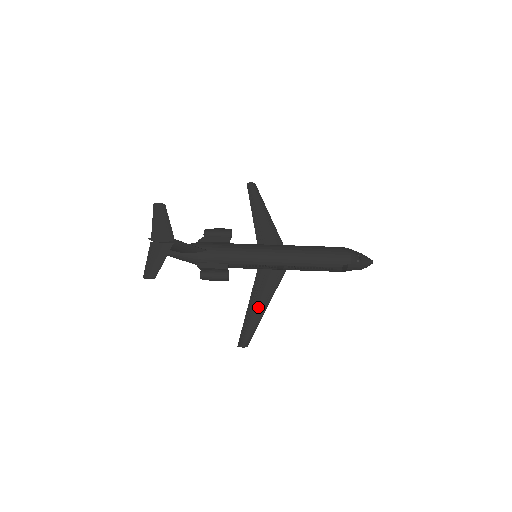
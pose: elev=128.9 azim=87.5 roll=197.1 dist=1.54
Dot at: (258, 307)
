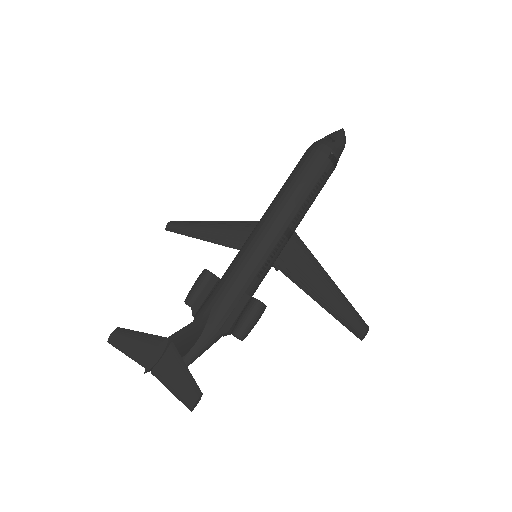
Dot at: (322, 287)
